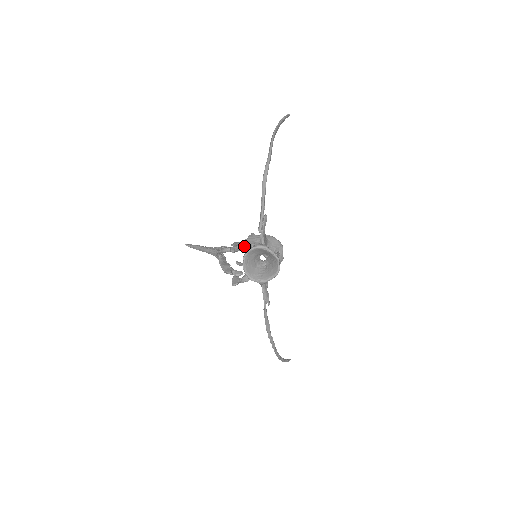
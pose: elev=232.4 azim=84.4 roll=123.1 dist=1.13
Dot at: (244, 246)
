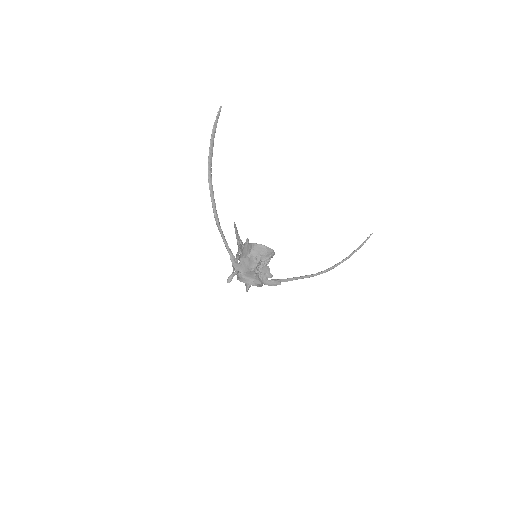
Dot at: (234, 273)
